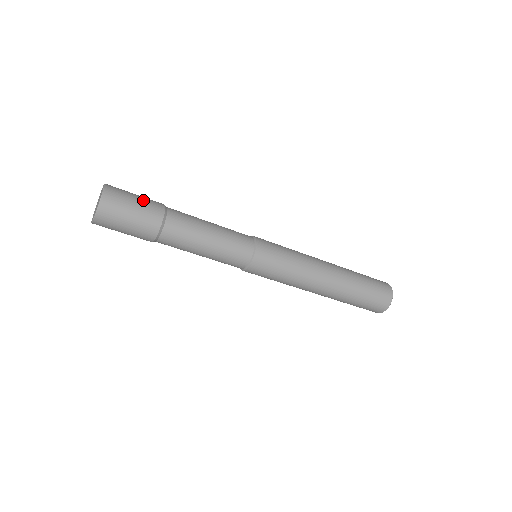
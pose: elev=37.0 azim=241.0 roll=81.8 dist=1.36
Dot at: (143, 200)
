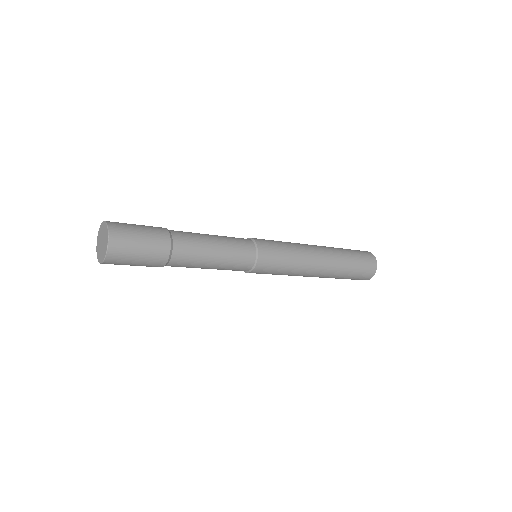
Dot at: (148, 236)
